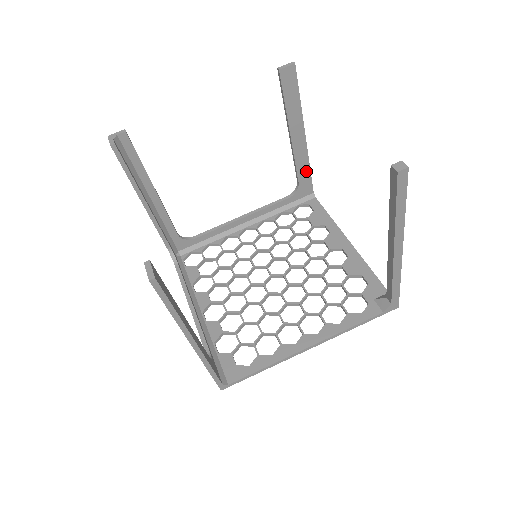
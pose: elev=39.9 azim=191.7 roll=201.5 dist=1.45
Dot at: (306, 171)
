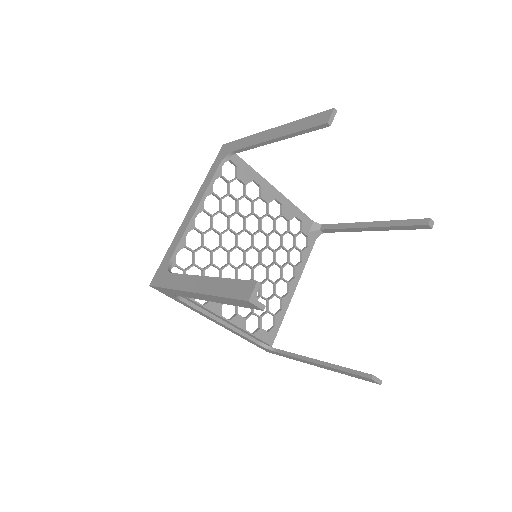
Dot at: occluded
